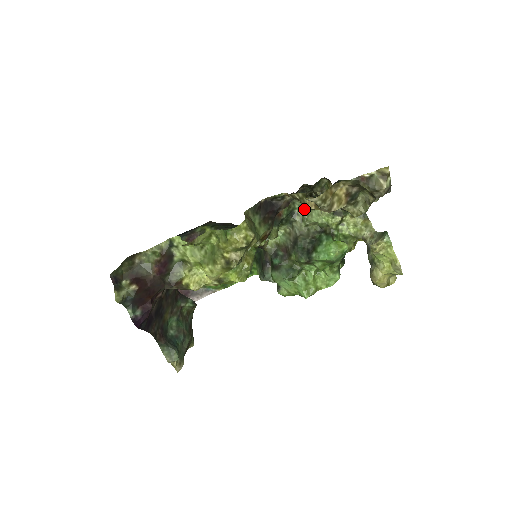
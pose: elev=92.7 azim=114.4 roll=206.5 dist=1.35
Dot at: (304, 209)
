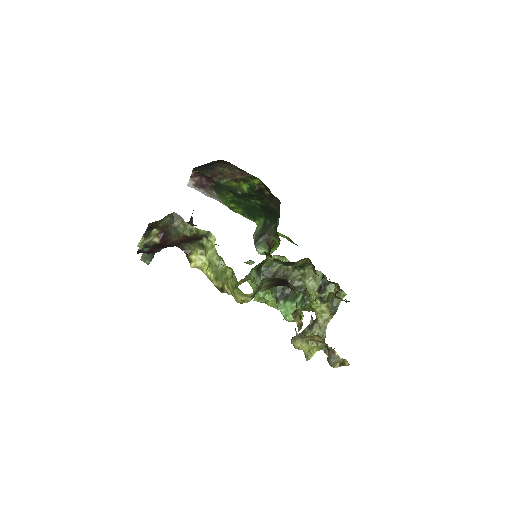
Dot at: (293, 317)
